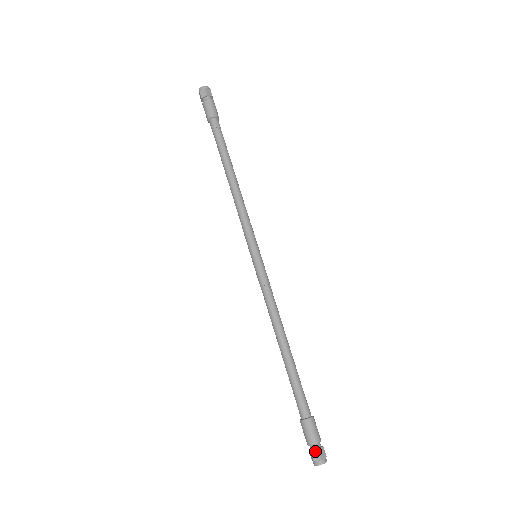
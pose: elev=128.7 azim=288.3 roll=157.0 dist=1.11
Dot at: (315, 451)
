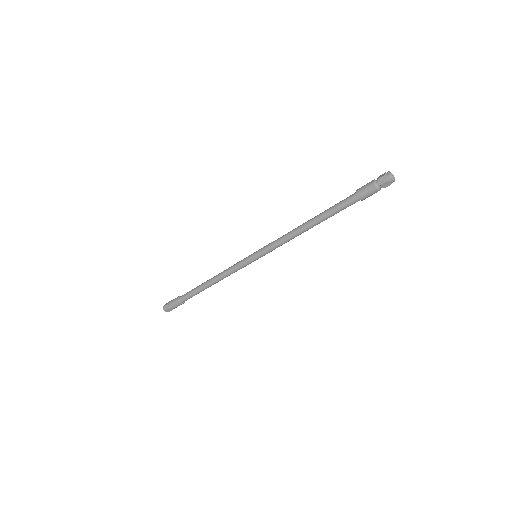
Dot at: (378, 177)
